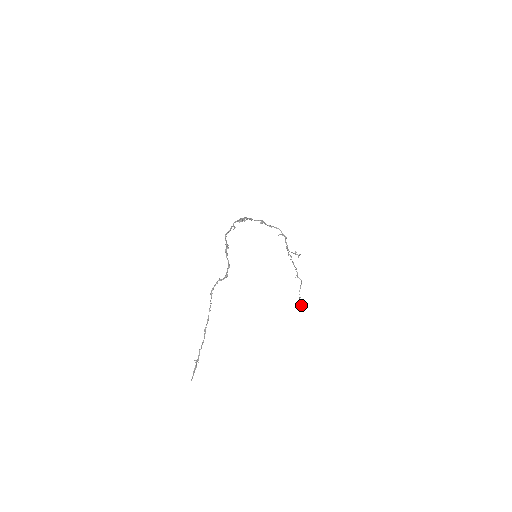
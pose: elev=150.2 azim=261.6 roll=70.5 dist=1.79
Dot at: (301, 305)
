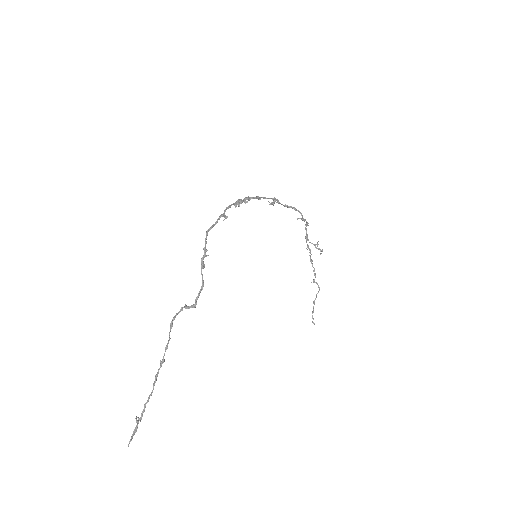
Dot at: (313, 322)
